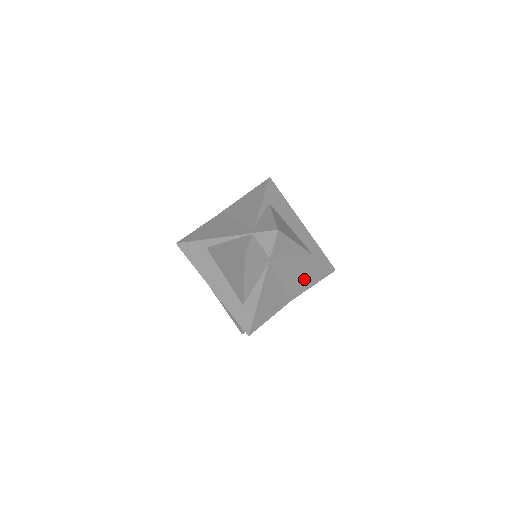
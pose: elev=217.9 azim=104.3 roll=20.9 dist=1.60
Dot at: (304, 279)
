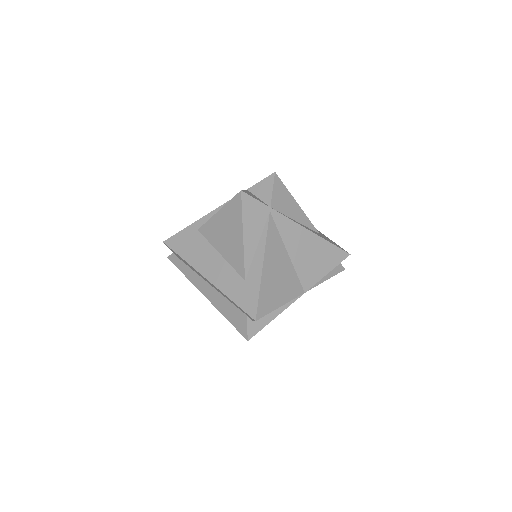
Dot at: (315, 257)
